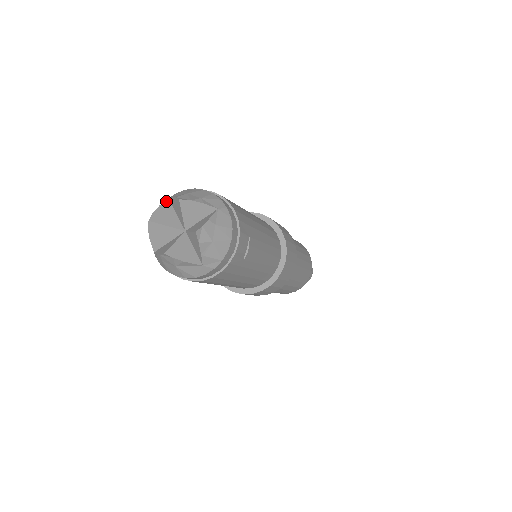
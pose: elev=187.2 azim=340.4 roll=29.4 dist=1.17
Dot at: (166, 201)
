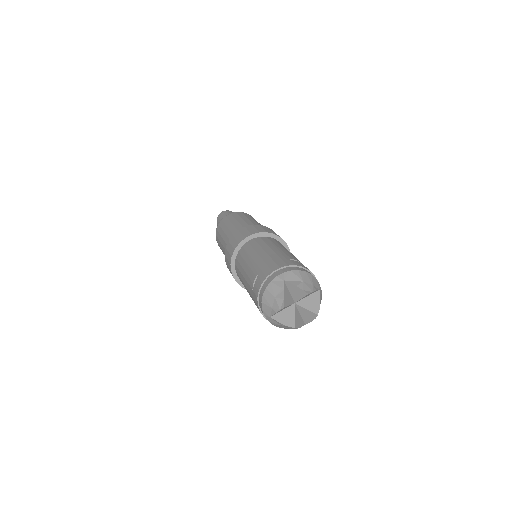
Dot at: (284, 284)
